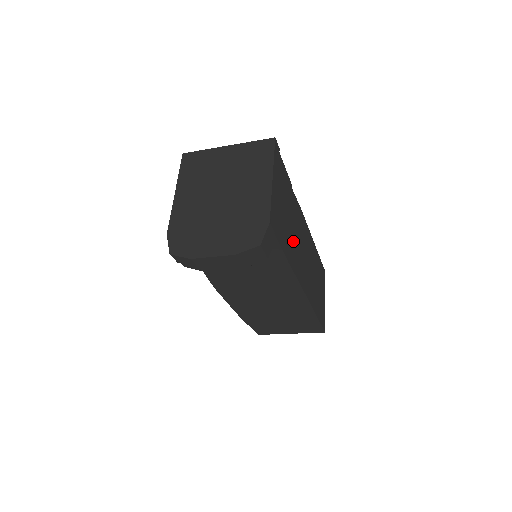
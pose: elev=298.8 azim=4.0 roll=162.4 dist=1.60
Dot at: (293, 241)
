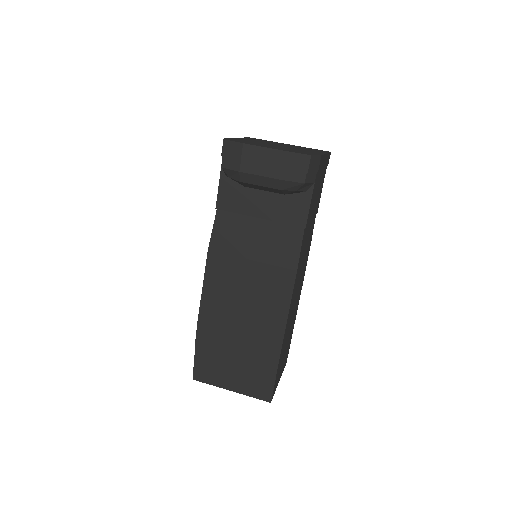
Dot at: (306, 238)
